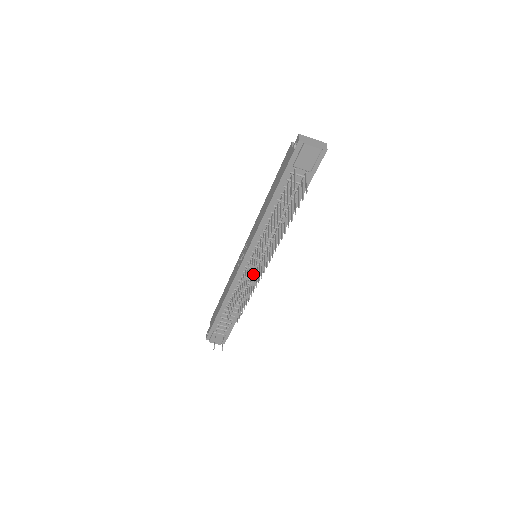
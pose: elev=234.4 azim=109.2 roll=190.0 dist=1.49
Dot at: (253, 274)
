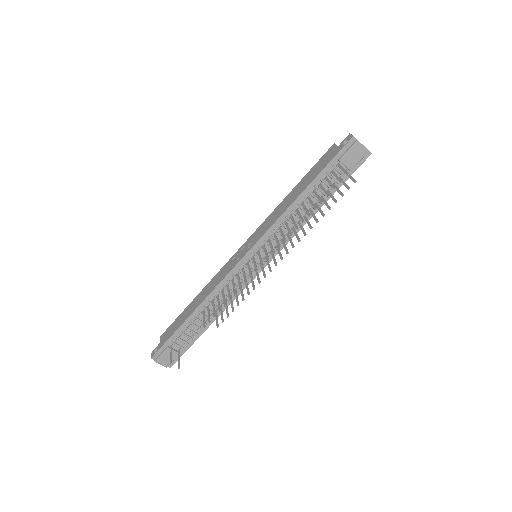
Dot at: (247, 275)
